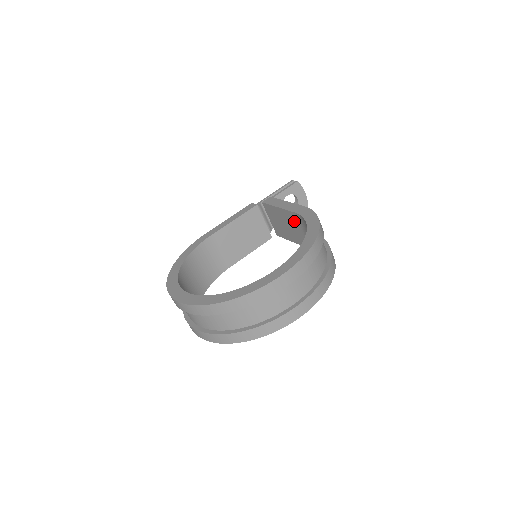
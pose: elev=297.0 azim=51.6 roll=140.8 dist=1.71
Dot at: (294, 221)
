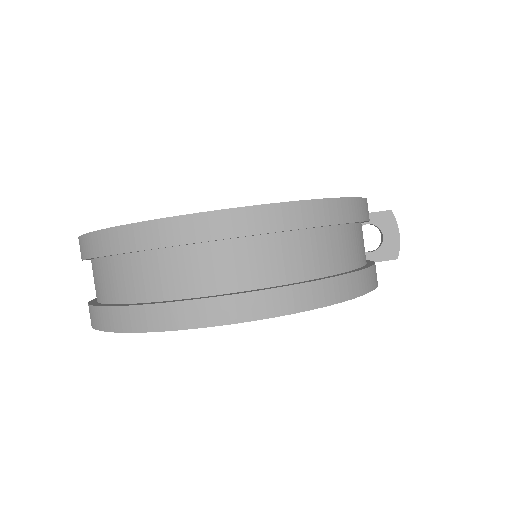
Dot at: occluded
